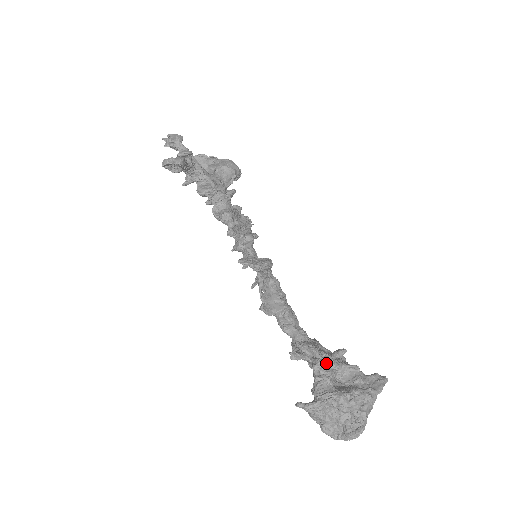
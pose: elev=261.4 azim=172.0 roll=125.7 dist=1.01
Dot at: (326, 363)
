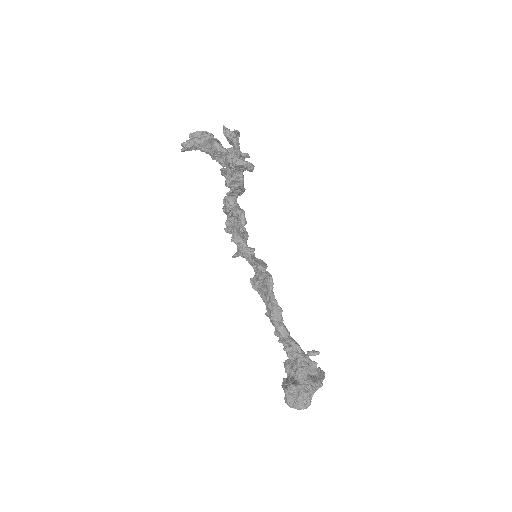
Dot at: (306, 358)
